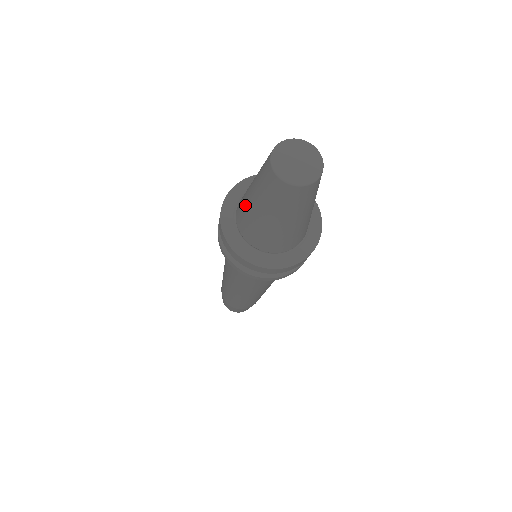
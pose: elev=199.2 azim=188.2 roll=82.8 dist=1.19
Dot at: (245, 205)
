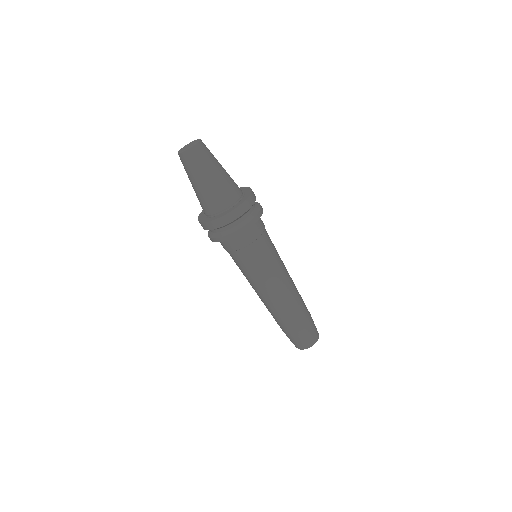
Dot at: occluded
